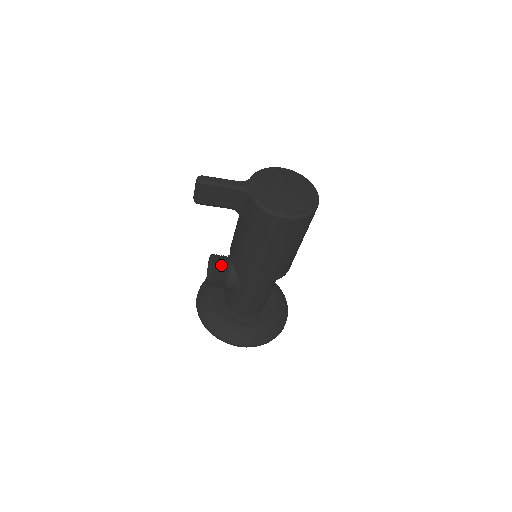
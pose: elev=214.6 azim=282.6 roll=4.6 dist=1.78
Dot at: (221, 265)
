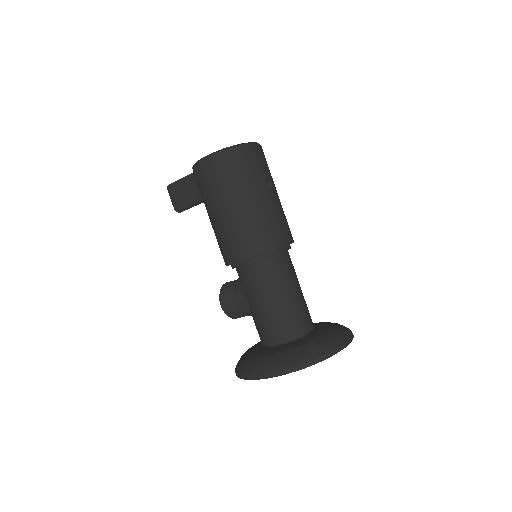
Dot at: (231, 283)
